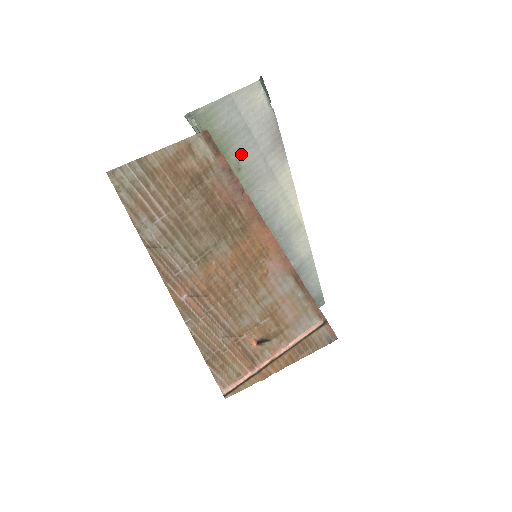
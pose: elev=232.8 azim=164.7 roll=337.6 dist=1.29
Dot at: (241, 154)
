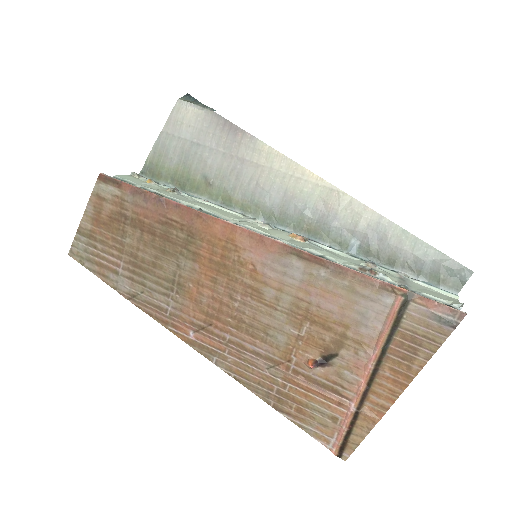
Dot at: (204, 169)
